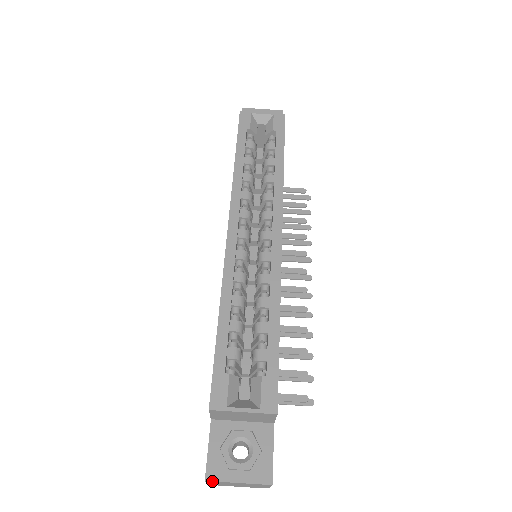
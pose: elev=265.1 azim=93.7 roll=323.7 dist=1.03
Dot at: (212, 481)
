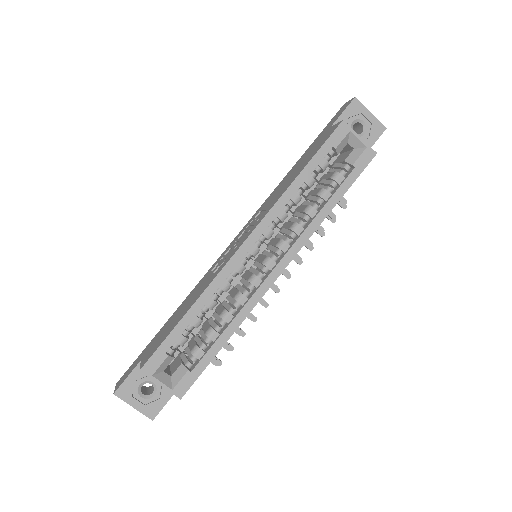
Dot at: (118, 397)
